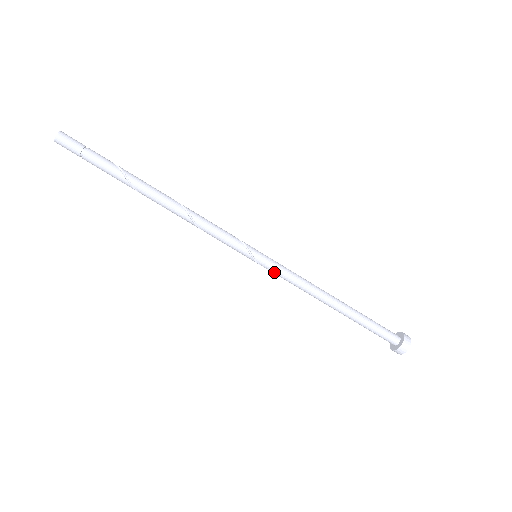
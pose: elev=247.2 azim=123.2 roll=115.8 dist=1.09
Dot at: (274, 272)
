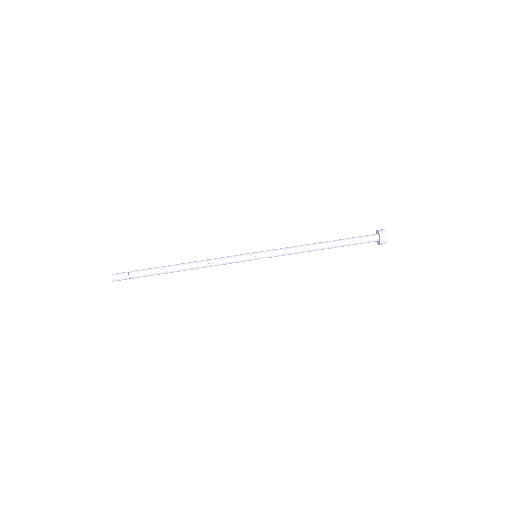
Dot at: (272, 255)
